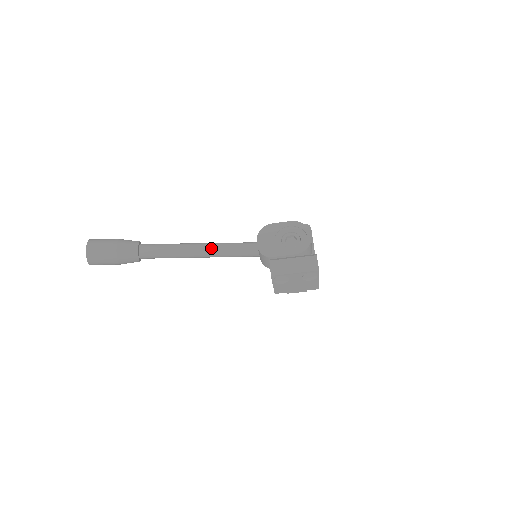
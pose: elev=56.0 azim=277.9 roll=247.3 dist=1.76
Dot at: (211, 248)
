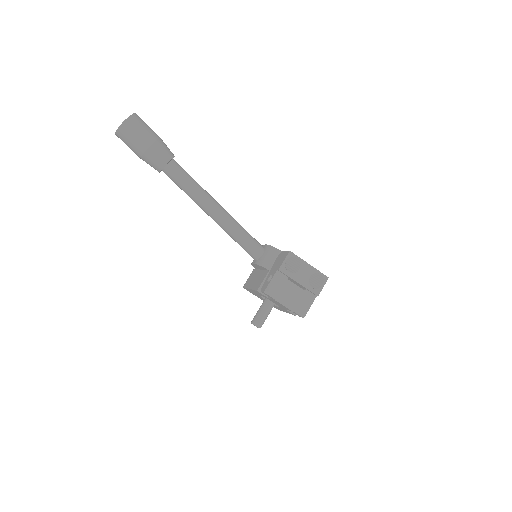
Dot at: (229, 214)
